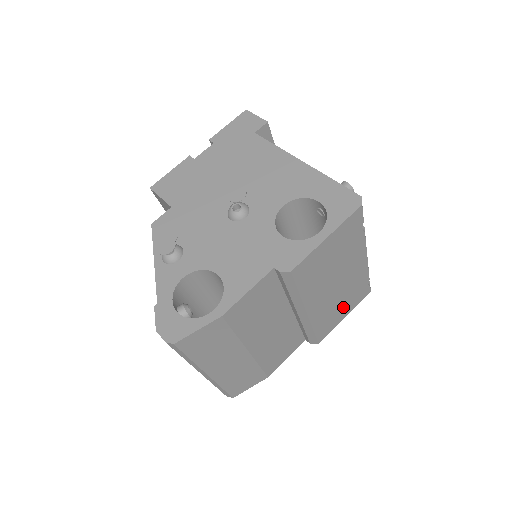
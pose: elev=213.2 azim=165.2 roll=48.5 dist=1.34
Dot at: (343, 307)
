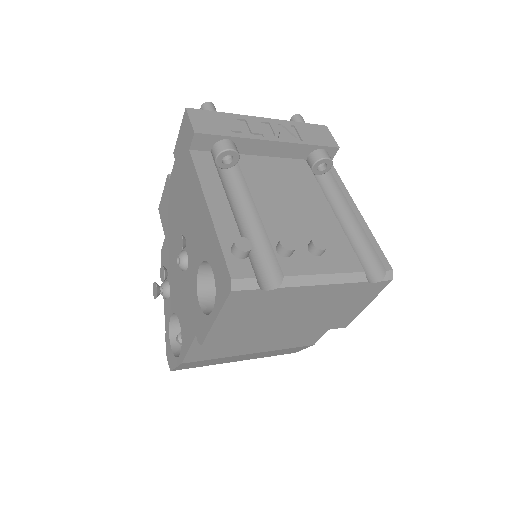
Dot at: (348, 307)
